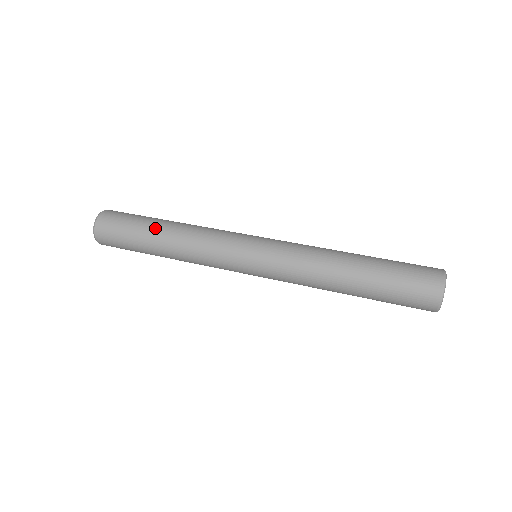
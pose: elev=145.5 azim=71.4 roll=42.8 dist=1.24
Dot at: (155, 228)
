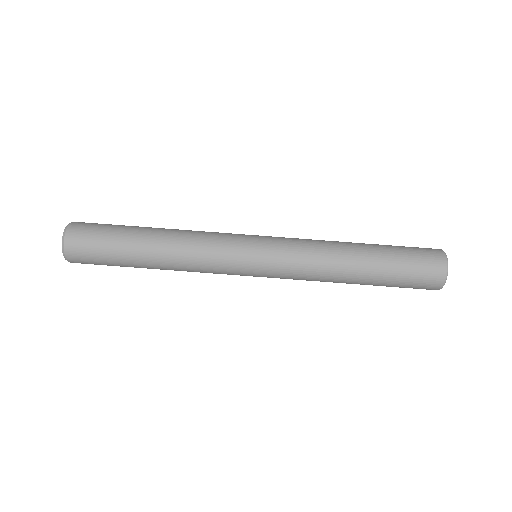
Dot at: (140, 246)
